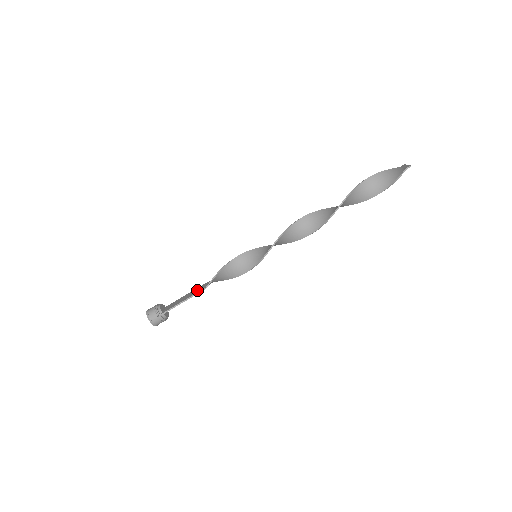
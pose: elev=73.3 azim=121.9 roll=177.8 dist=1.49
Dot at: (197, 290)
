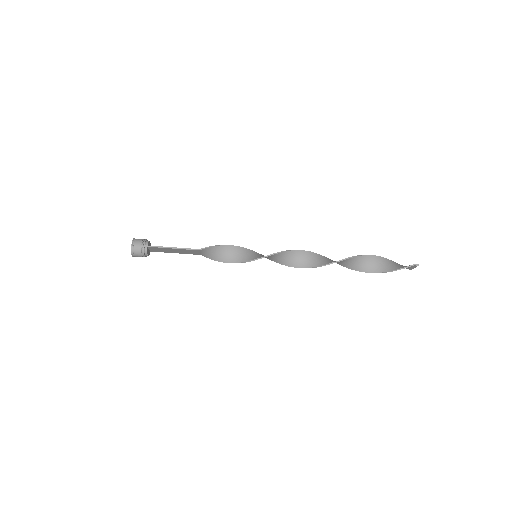
Dot at: (189, 250)
